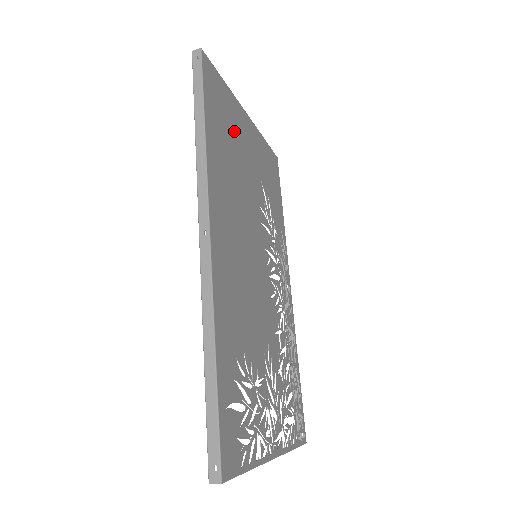
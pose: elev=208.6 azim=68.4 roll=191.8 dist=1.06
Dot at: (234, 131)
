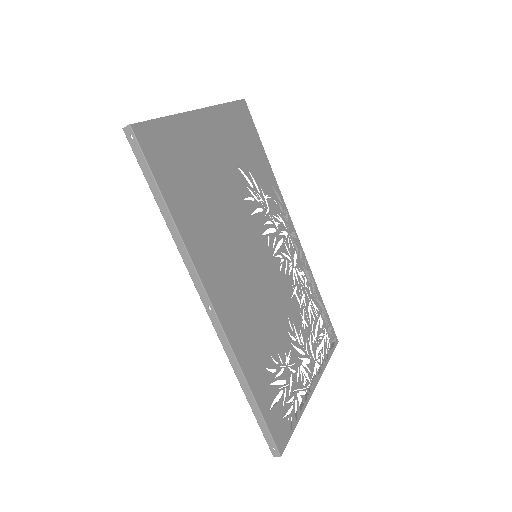
Dot at: (195, 161)
